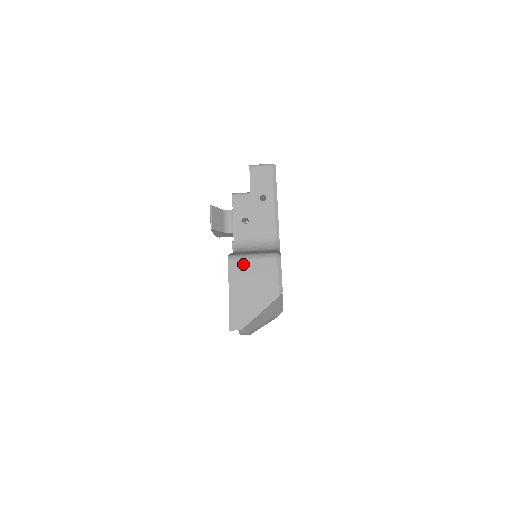
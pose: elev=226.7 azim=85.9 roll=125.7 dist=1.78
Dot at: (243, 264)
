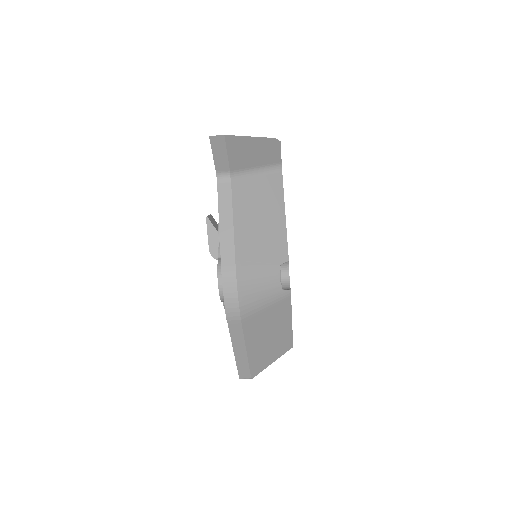
Dot at: occluded
